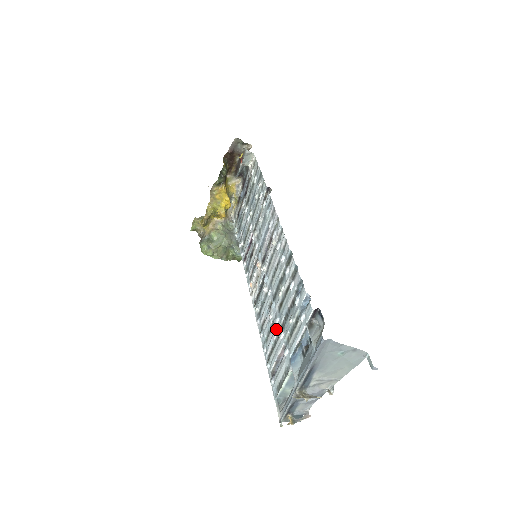
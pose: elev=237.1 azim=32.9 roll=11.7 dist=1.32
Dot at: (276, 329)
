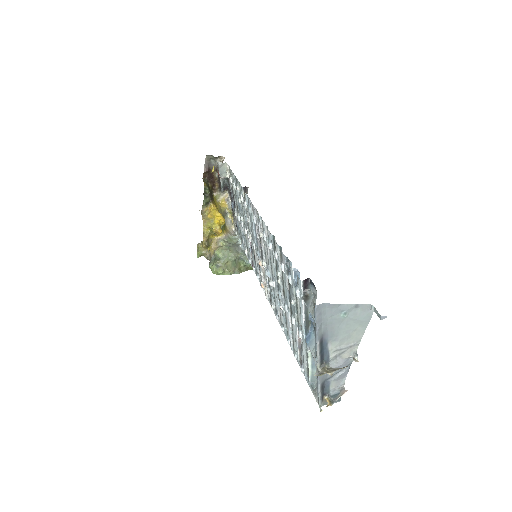
Dot at: (288, 317)
